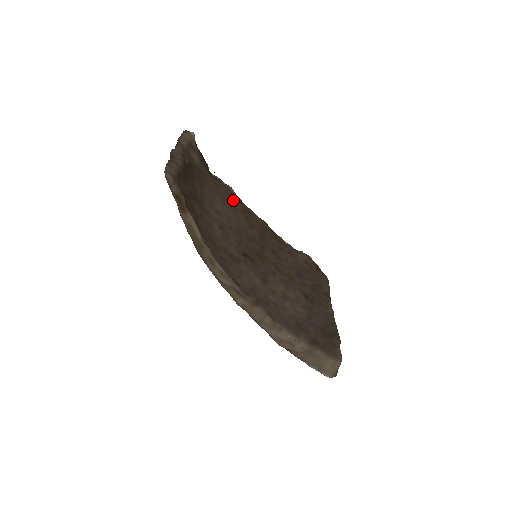
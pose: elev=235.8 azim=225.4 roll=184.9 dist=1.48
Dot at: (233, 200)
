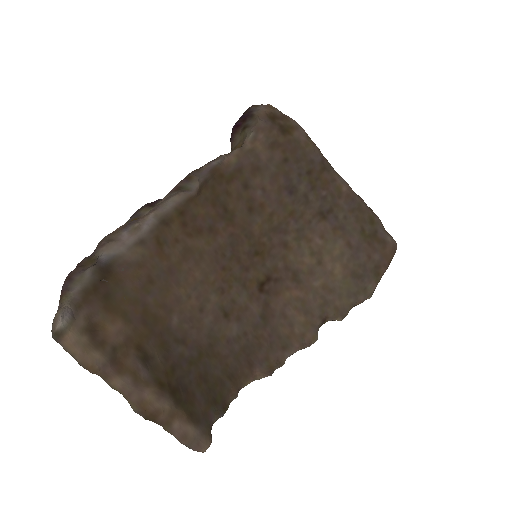
Dot at: (167, 243)
